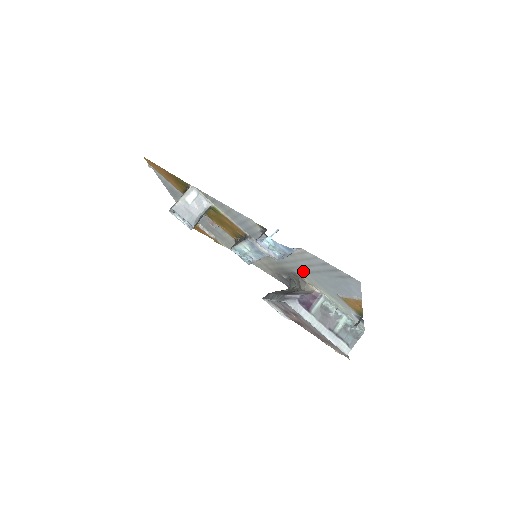
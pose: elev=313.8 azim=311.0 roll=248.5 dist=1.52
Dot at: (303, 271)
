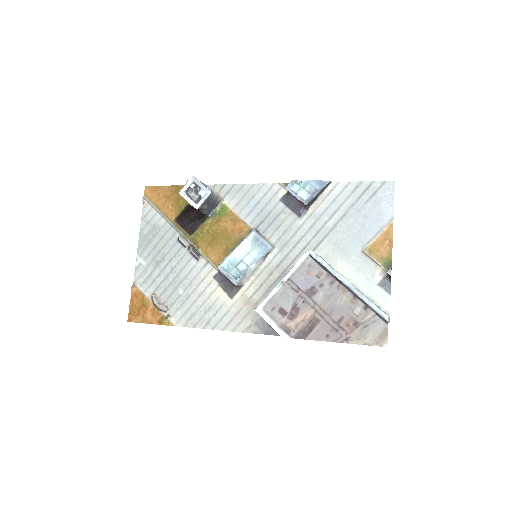
Dot at: (320, 239)
